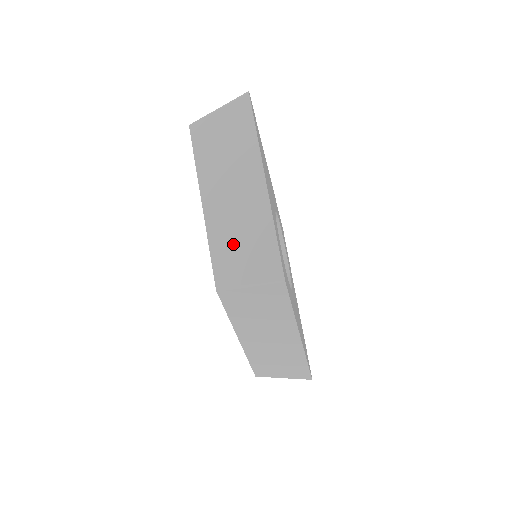
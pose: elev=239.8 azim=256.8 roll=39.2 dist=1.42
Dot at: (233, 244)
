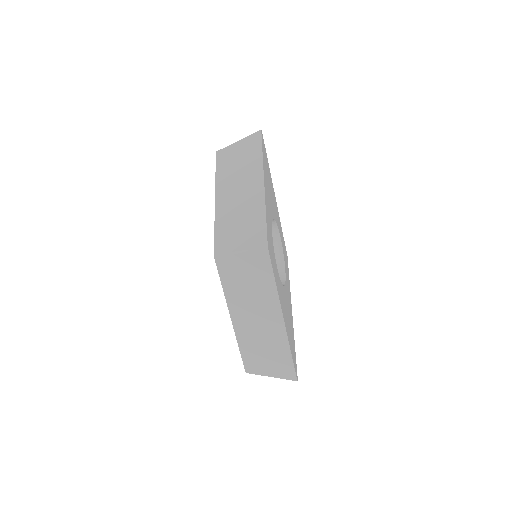
Dot at: (233, 224)
